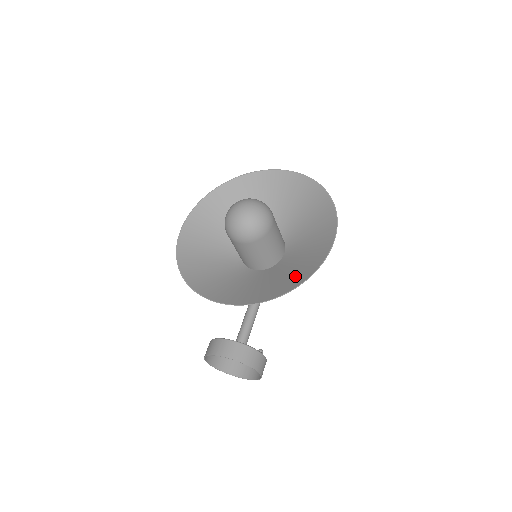
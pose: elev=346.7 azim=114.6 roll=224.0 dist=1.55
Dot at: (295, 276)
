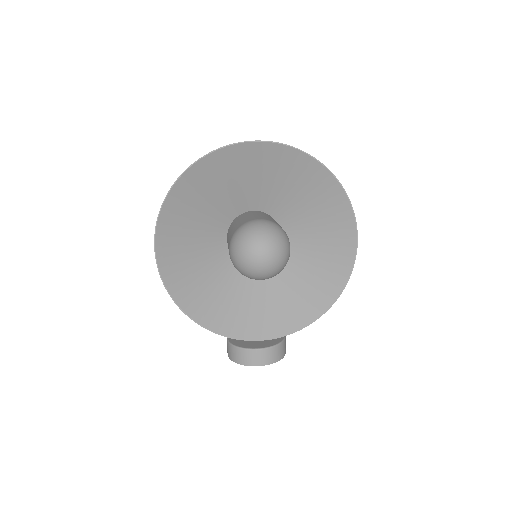
Dot at: (319, 286)
